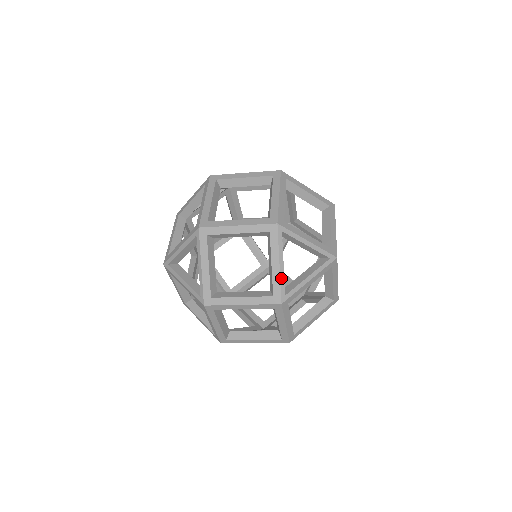
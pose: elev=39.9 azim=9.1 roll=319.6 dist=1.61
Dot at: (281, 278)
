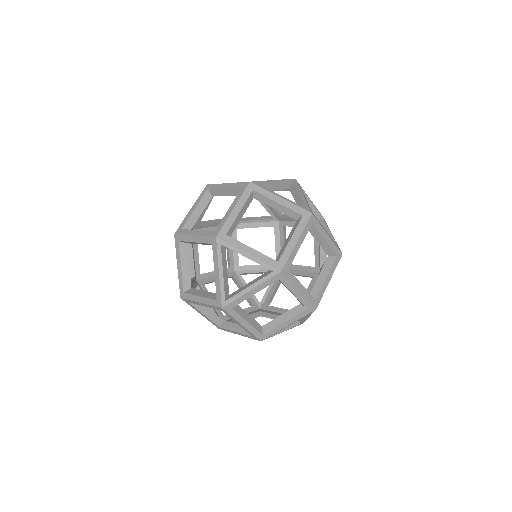
Dot at: occluded
